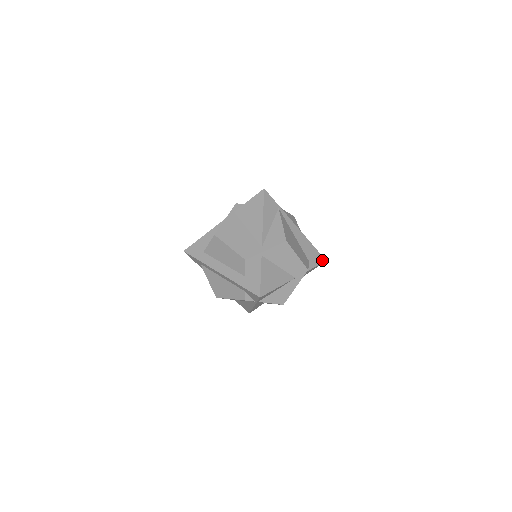
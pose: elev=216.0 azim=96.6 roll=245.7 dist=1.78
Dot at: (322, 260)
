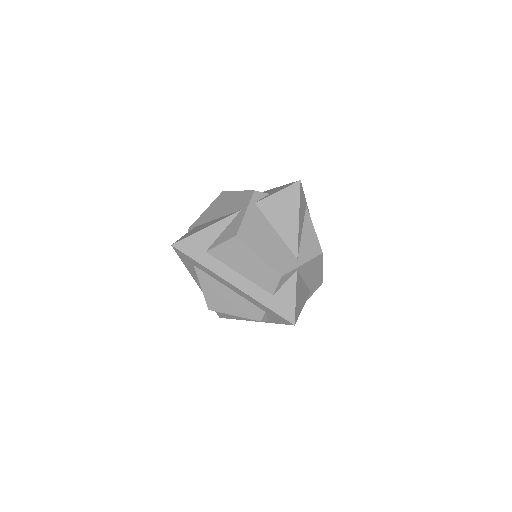
Dot at: occluded
